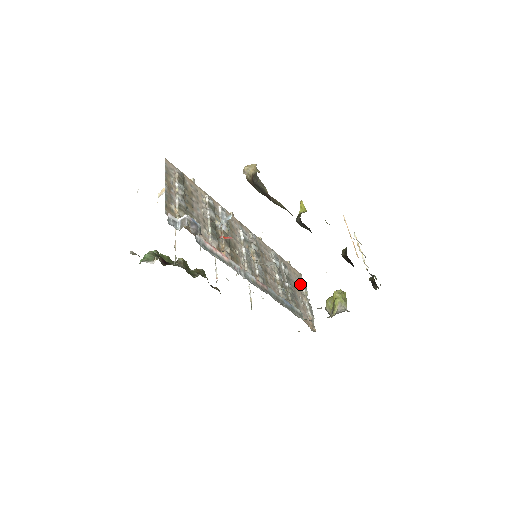
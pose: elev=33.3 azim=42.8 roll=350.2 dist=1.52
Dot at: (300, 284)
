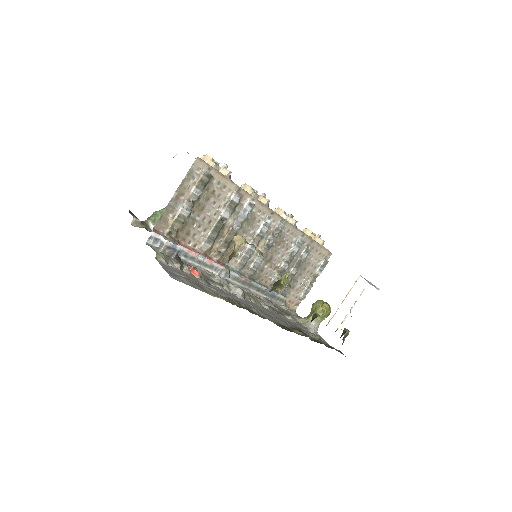
Dot at: (318, 265)
